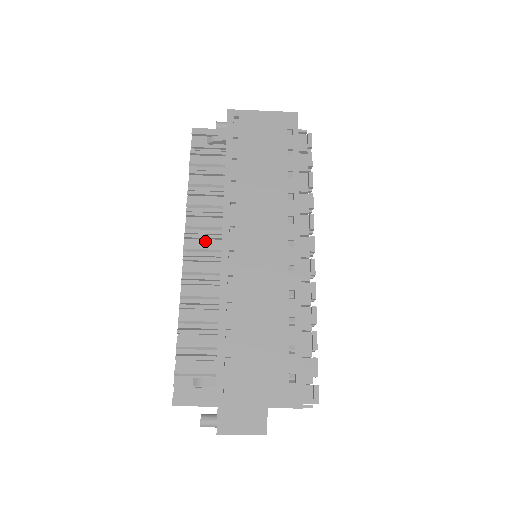
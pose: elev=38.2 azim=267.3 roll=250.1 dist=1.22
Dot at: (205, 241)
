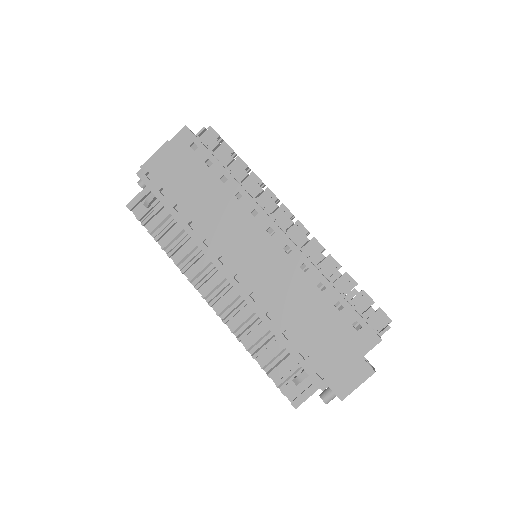
Dot at: (212, 279)
